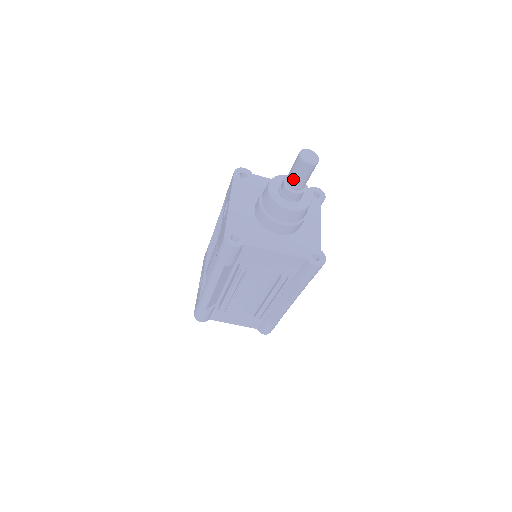
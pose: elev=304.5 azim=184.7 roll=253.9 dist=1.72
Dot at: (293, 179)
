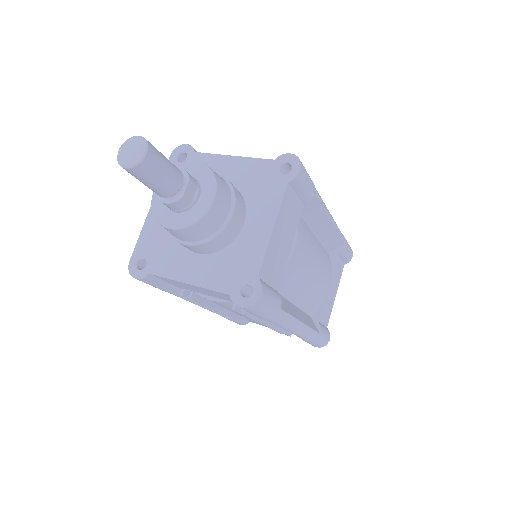
Dot at: occluded
